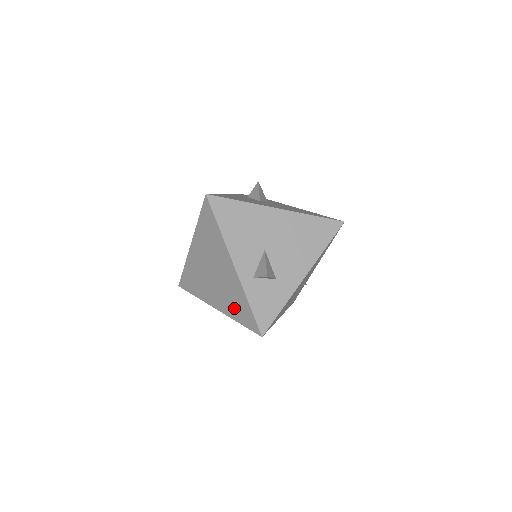
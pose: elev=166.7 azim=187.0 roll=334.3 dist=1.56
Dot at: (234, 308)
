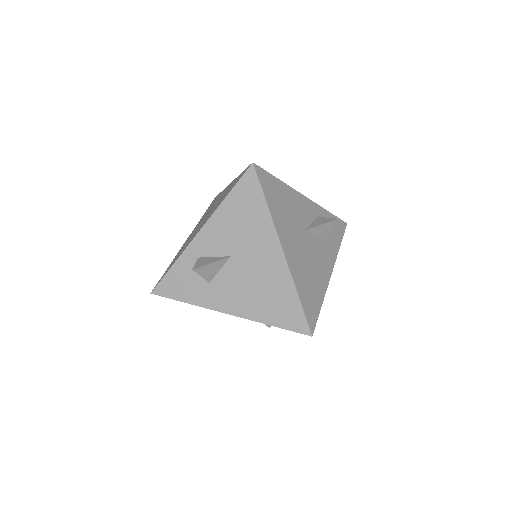
Dot at: occluded
